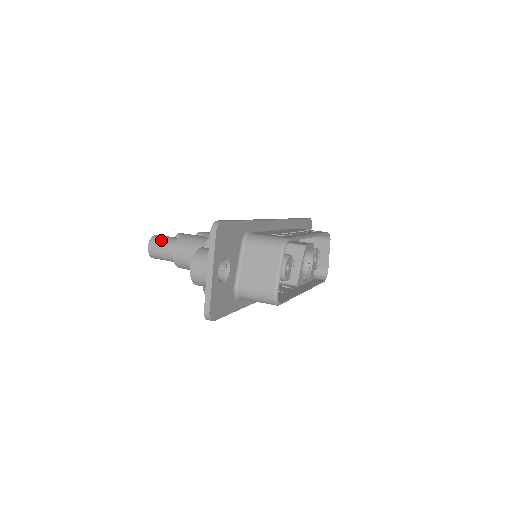
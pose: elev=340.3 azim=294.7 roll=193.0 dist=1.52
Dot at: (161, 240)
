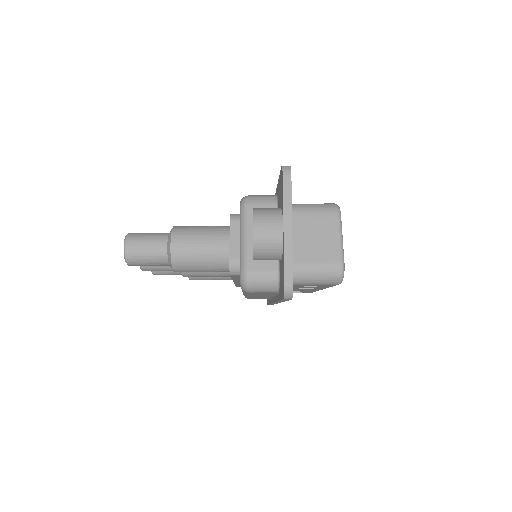
Dot at: (144, 235)
